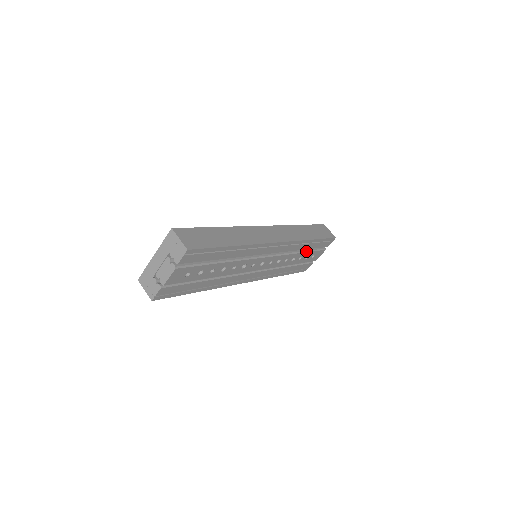
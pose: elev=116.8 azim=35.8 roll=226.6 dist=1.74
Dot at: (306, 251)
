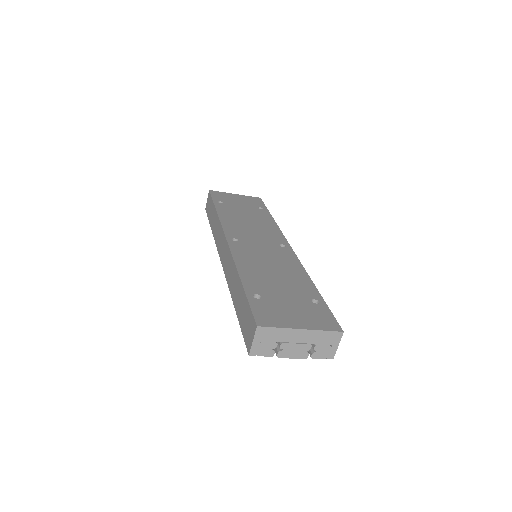
Dot at: occluded
